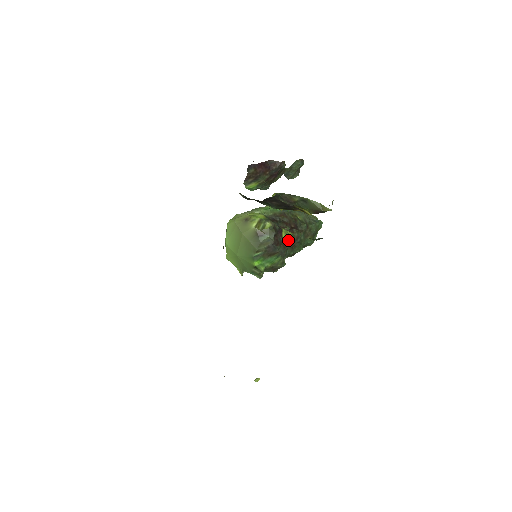
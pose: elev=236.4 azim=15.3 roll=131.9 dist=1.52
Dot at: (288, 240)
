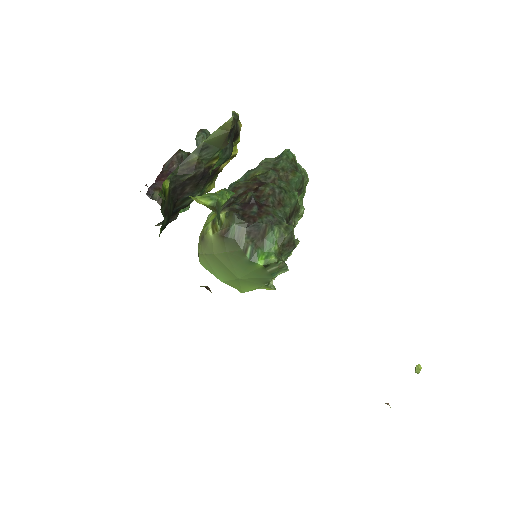
Dot at: (221, 200)
